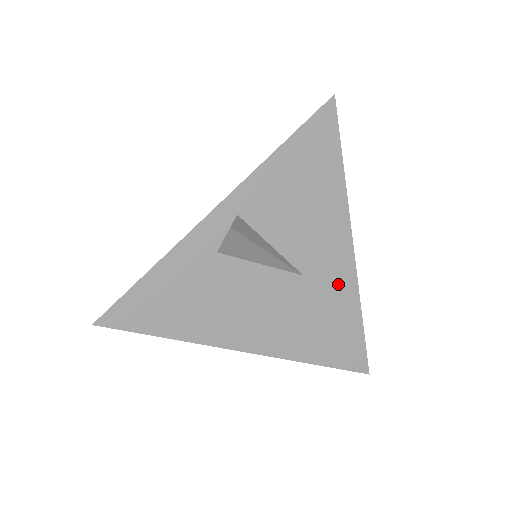
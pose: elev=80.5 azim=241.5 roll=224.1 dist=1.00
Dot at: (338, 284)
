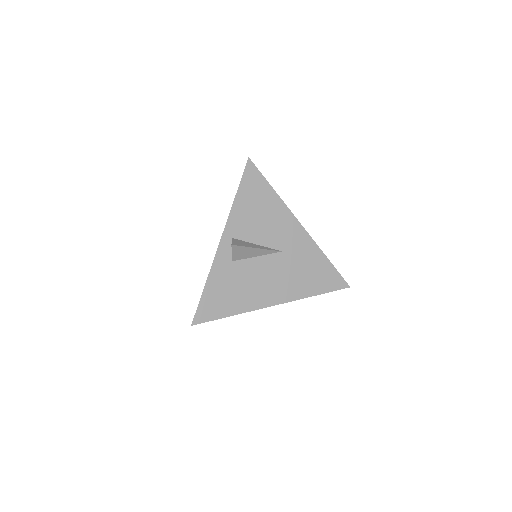
Dot at: (304, 247)
